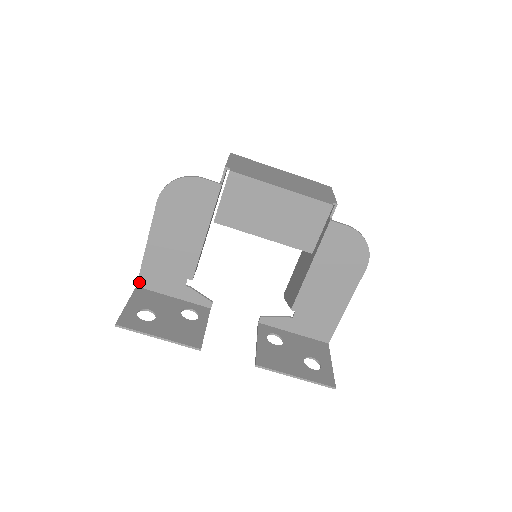
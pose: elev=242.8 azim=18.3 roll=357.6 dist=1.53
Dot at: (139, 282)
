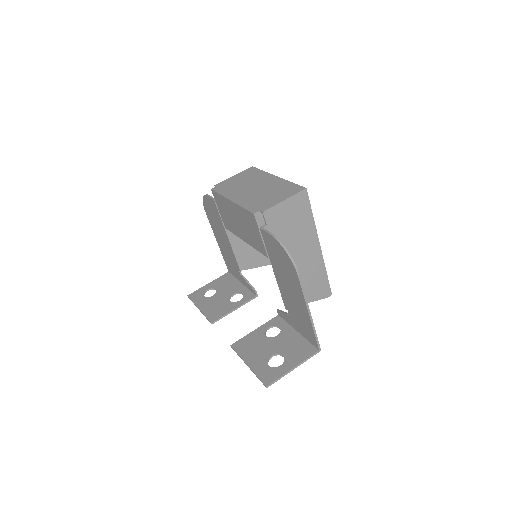
Dot at: (228, 269)
